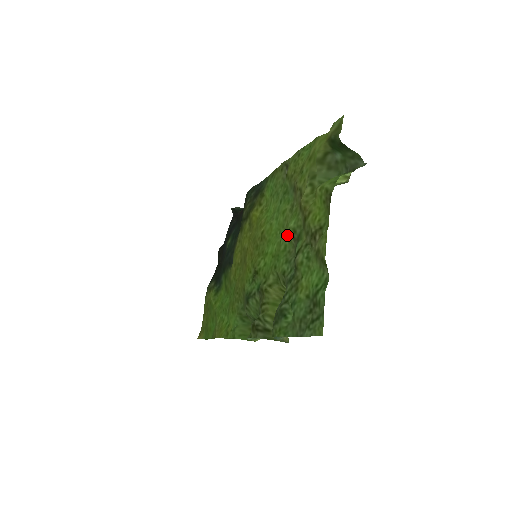
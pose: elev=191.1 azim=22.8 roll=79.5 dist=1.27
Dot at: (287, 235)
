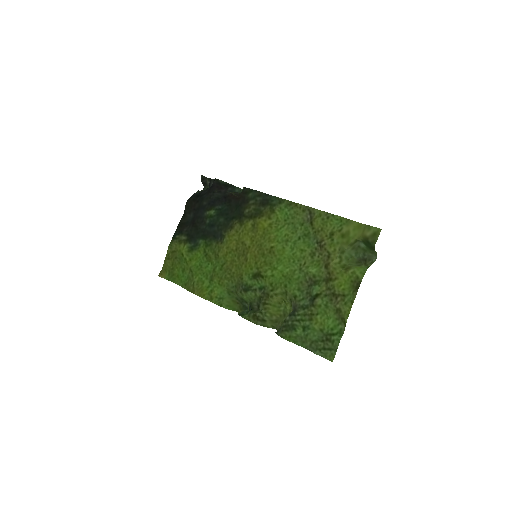
Dot at: (305, 273)
